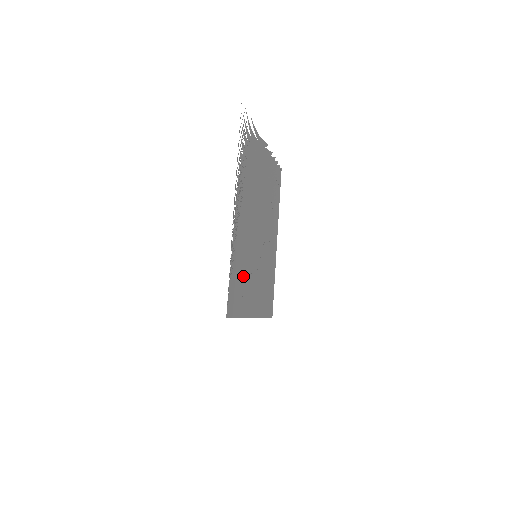
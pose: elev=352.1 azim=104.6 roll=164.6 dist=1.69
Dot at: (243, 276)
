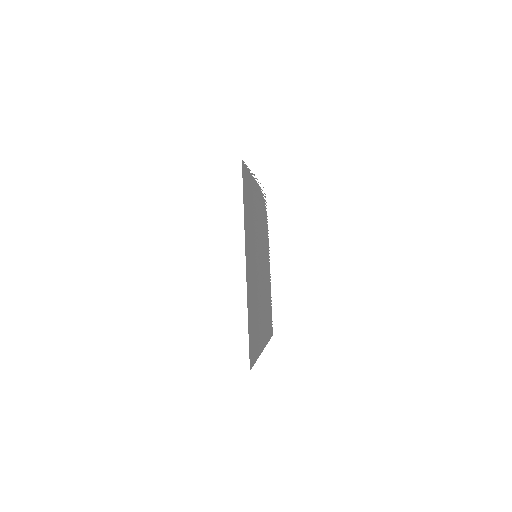
Dot at: (250, 213)
